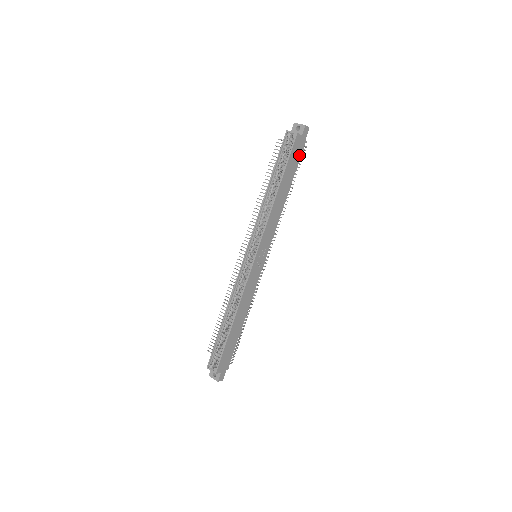
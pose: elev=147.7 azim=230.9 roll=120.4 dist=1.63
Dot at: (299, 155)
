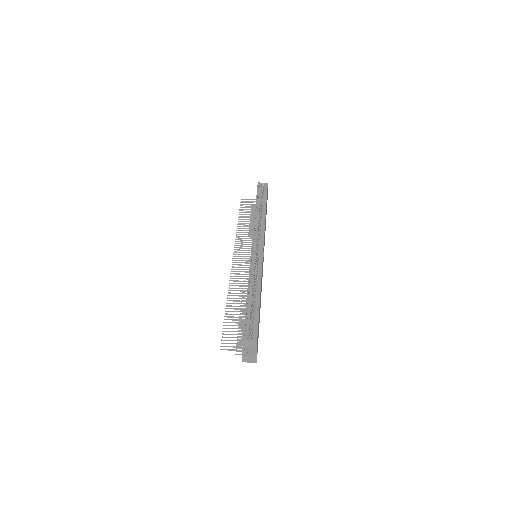
Dot at: occluded
